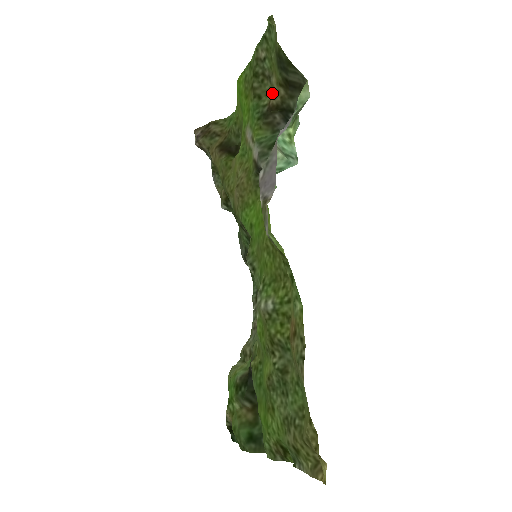
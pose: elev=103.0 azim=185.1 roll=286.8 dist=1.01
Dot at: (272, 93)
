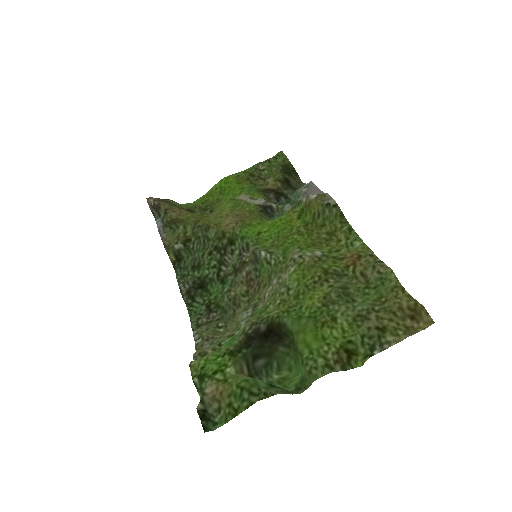
Dot at: (267, 185)
